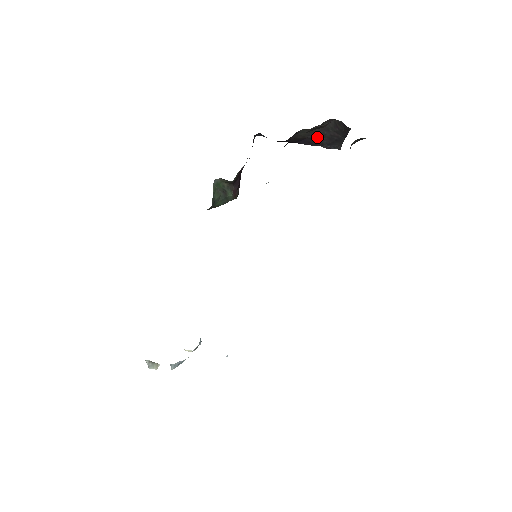
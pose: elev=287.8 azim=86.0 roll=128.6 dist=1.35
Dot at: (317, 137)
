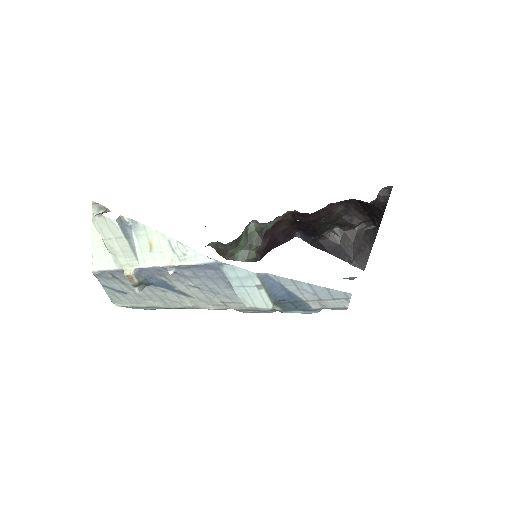
Dot at: (347, 246)
